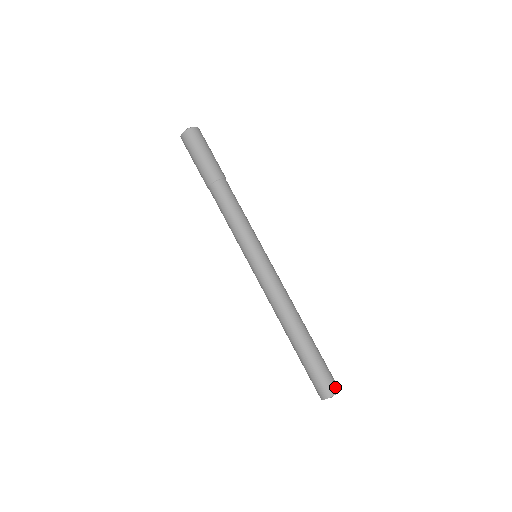
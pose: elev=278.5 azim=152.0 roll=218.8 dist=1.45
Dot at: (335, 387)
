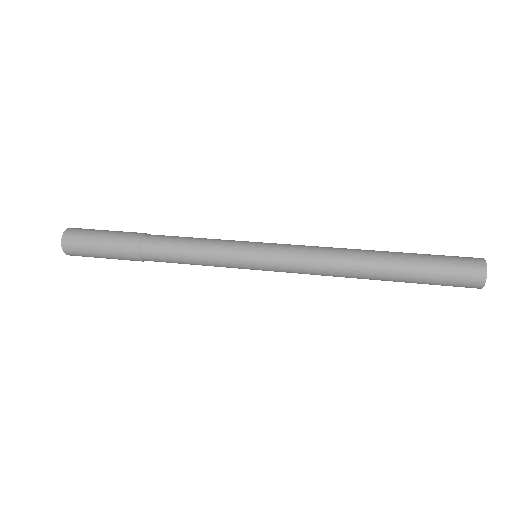
Dot at: occluded
